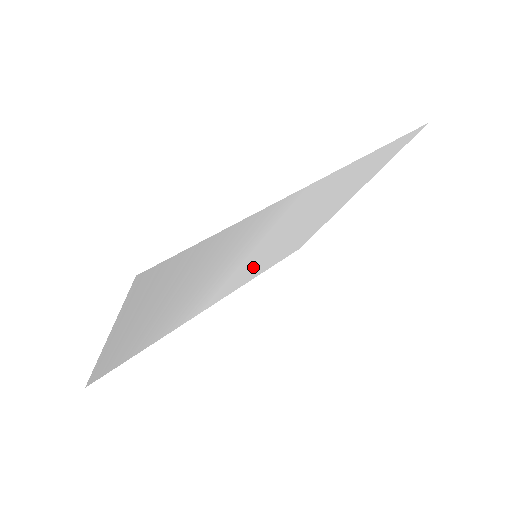
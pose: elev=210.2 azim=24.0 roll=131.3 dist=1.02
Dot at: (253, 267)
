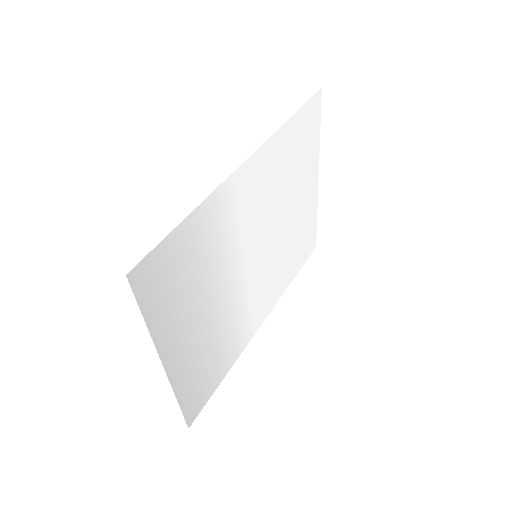
Dot at: (269, 271)
